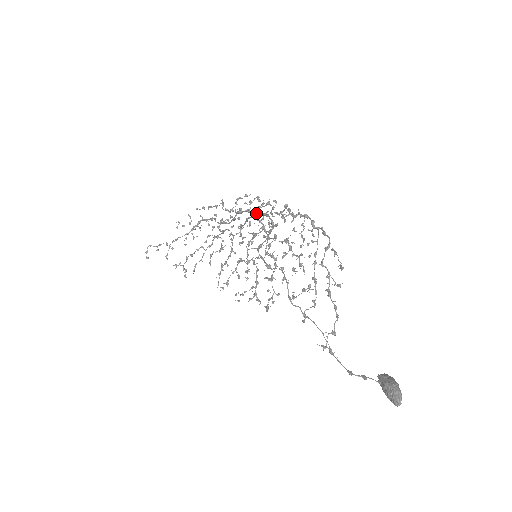
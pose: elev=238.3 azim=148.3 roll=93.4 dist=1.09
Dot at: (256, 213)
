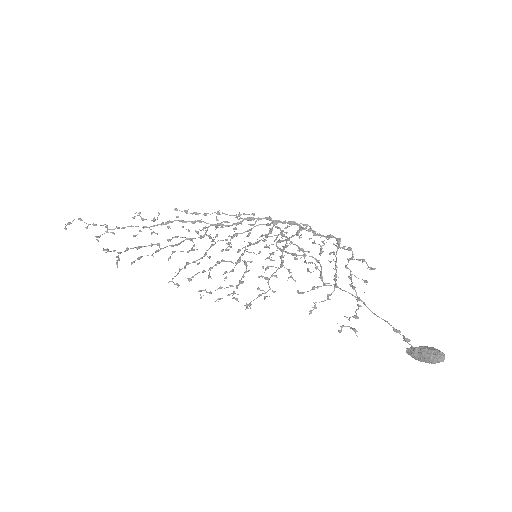
Dot at: (277, 220)
